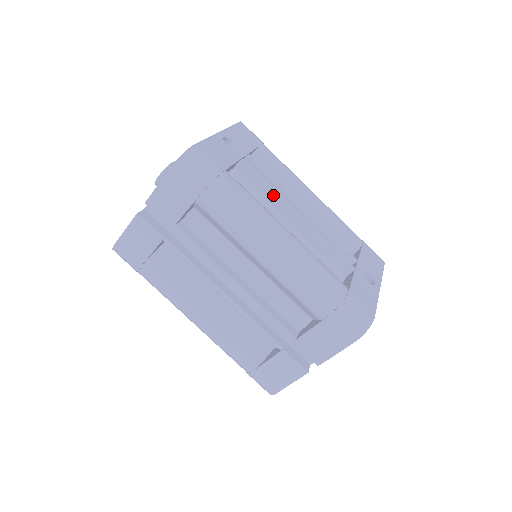
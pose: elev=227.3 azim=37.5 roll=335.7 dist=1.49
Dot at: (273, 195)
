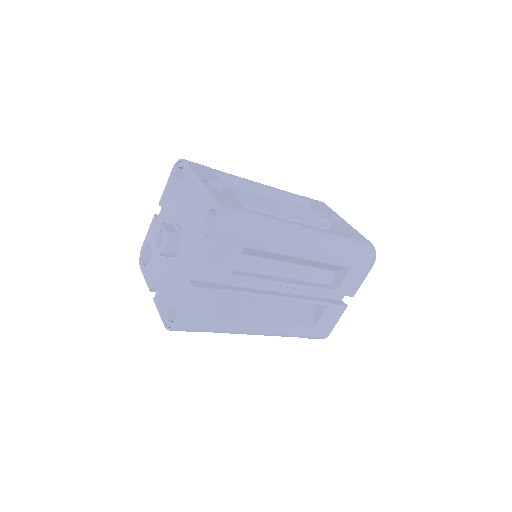
Dot at: (264, 205)
